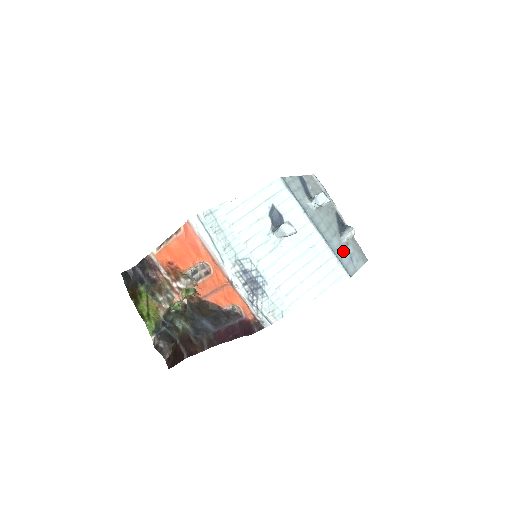
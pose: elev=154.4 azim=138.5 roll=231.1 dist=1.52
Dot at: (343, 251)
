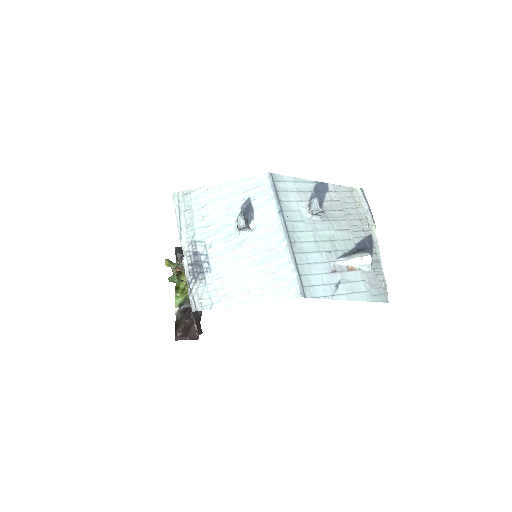
Dot at: (325, 271)
